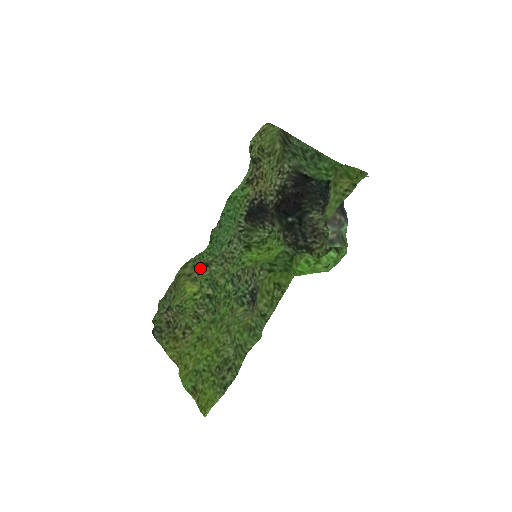
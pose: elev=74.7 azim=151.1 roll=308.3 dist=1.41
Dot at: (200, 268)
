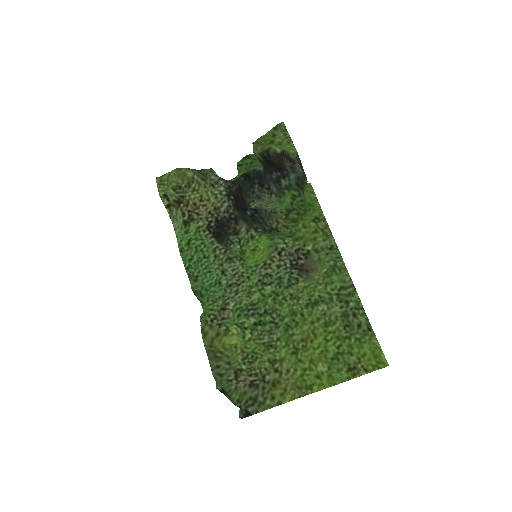
Dot at: (220, 319)
